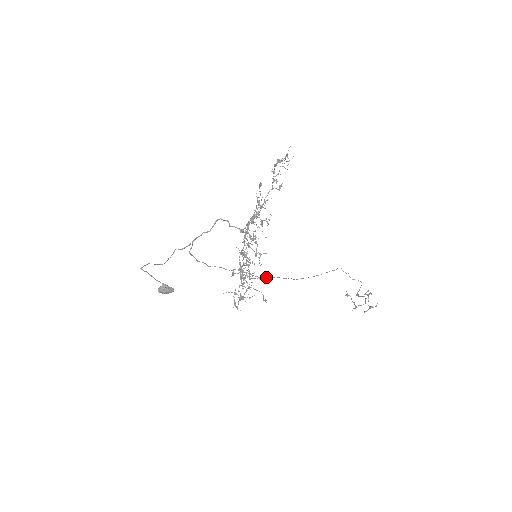
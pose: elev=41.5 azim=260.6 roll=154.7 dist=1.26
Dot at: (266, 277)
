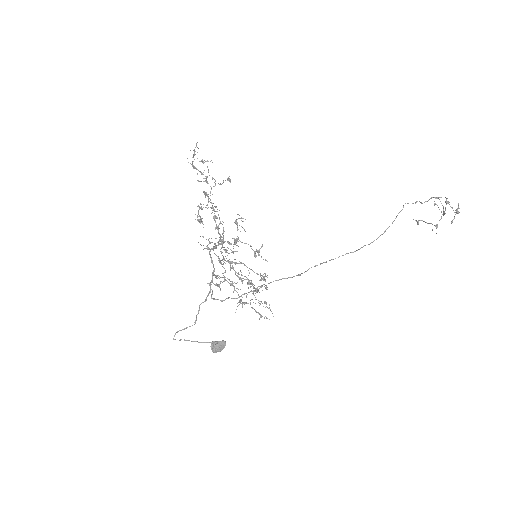
Dot at: (307, 270)
